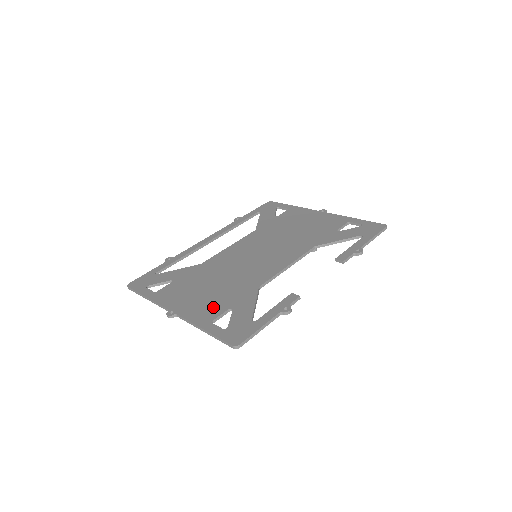
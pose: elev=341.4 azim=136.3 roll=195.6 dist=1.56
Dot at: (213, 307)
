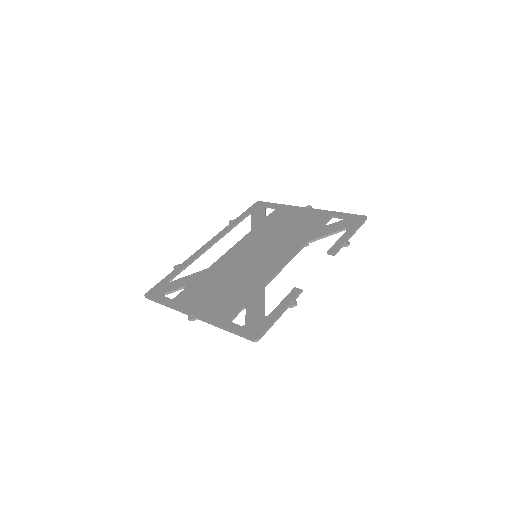
Dot at: (228, 307)
